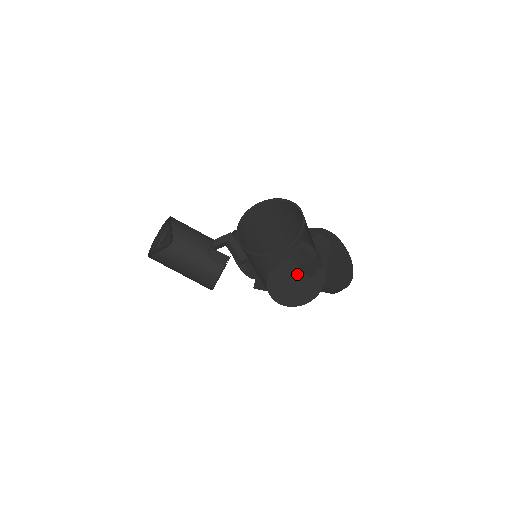
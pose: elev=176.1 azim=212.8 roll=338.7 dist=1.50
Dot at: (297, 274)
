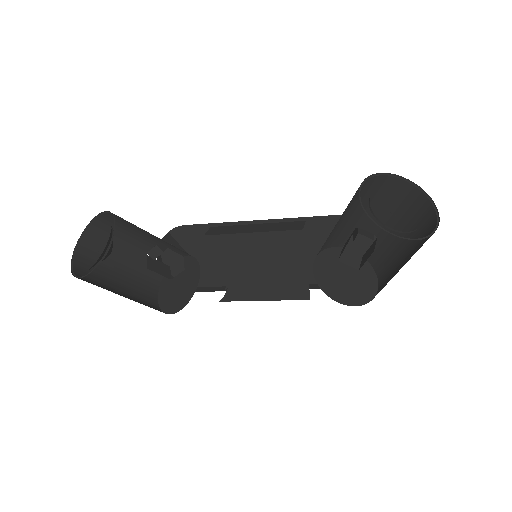
Dot at: (343, 268)
